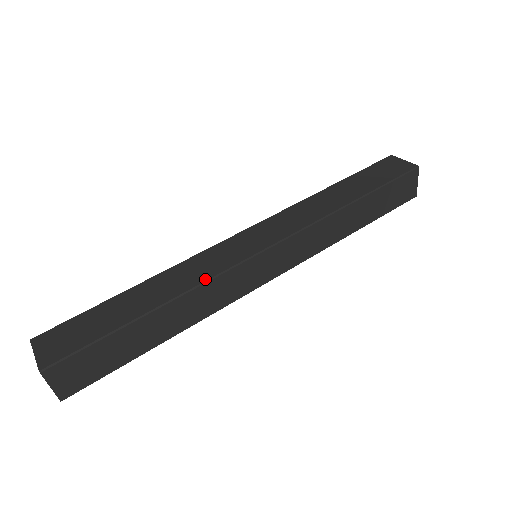
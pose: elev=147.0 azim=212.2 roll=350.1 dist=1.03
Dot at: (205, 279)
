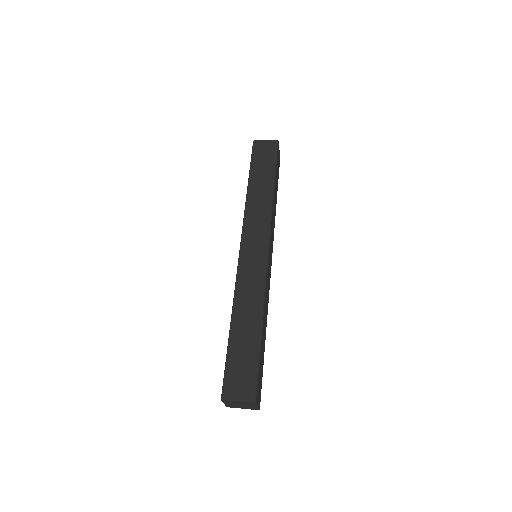
Dot at: (263, 289)
